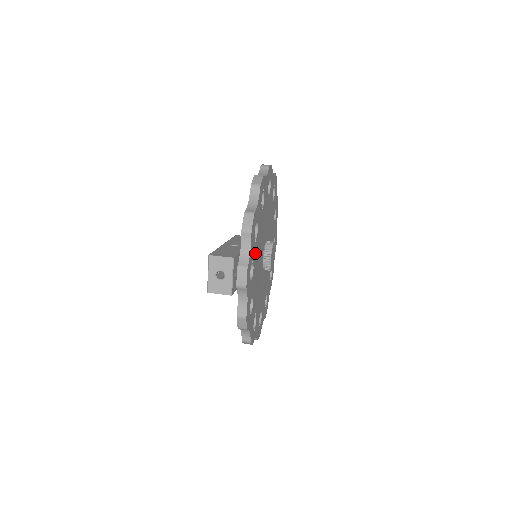
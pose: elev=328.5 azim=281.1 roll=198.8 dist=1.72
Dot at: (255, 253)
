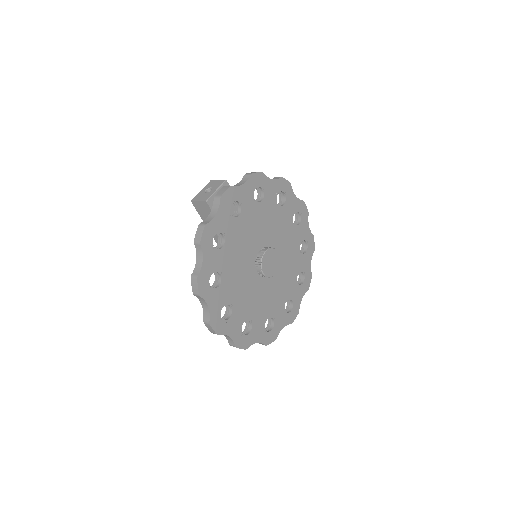
Dot at: (249, 210)
